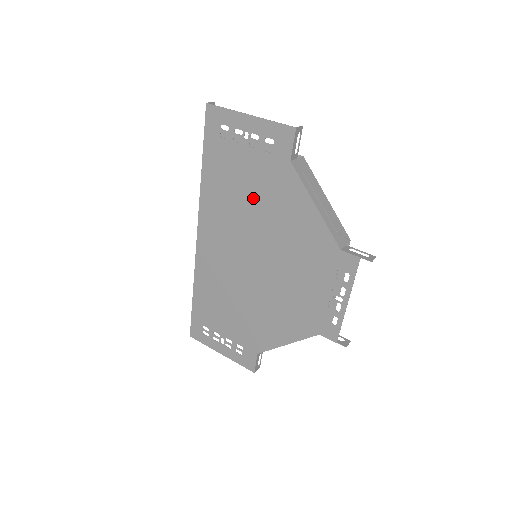
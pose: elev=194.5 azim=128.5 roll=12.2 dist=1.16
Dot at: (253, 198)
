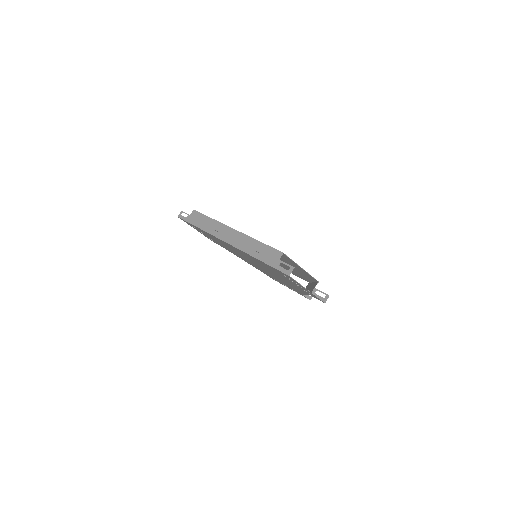
Dot at: (277, 275)
